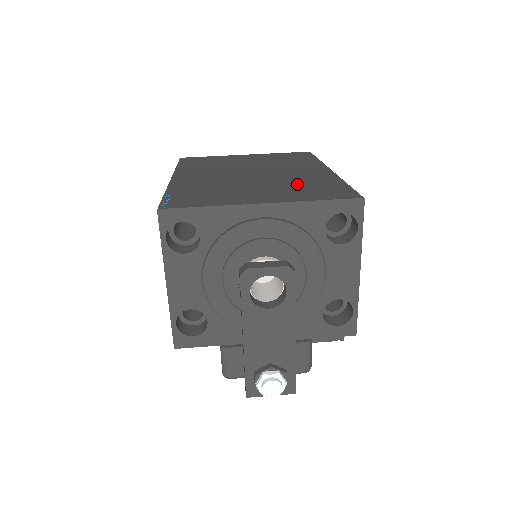
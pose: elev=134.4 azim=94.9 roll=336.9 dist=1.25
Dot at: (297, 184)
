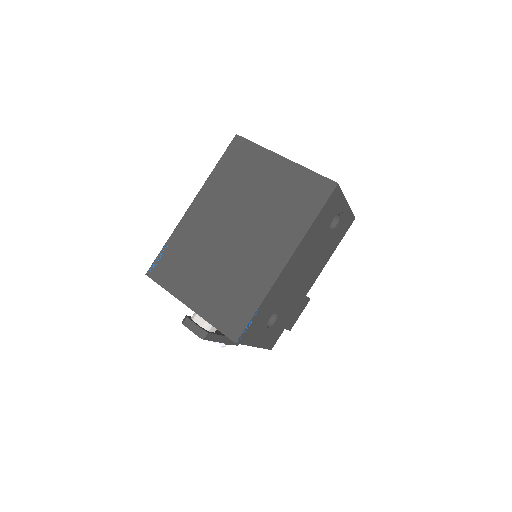
Dot at: (233, 284)
